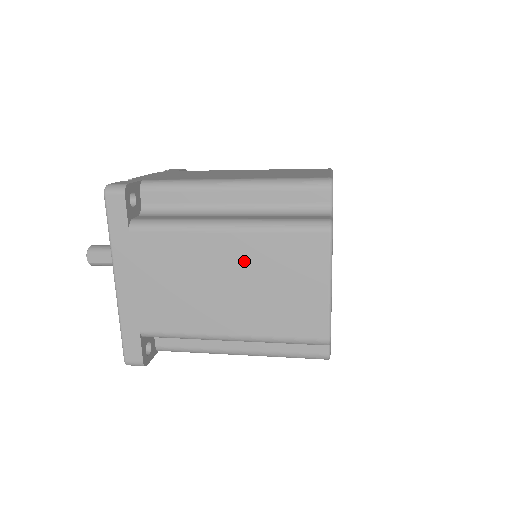
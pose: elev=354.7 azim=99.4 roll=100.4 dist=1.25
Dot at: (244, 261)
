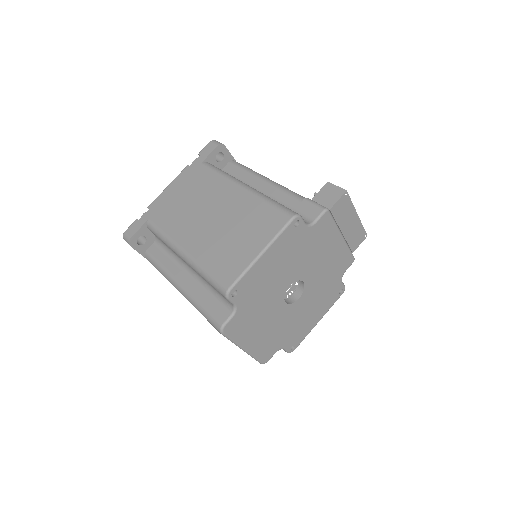
Dot at: occluded
